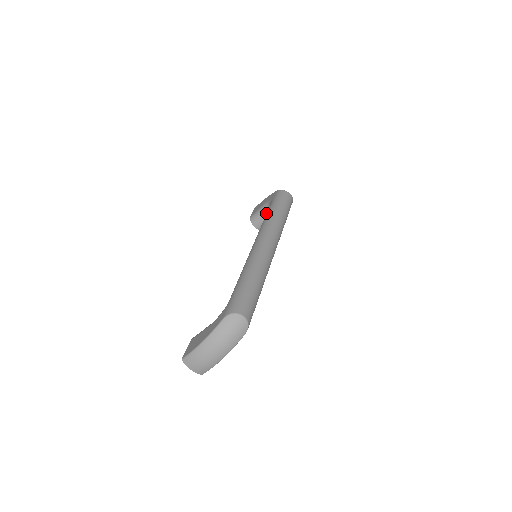
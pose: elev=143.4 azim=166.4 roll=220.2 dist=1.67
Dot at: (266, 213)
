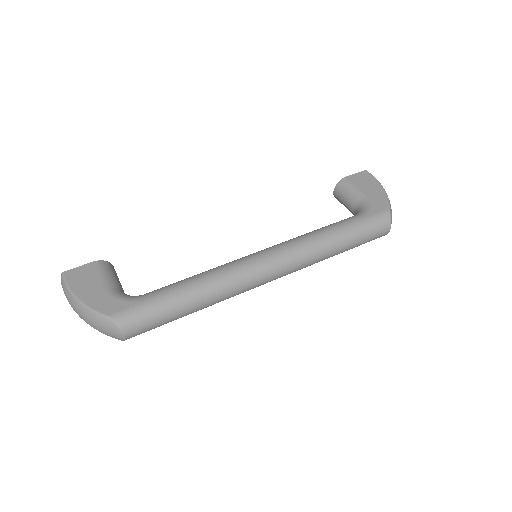
Dot at: (353, 204)
